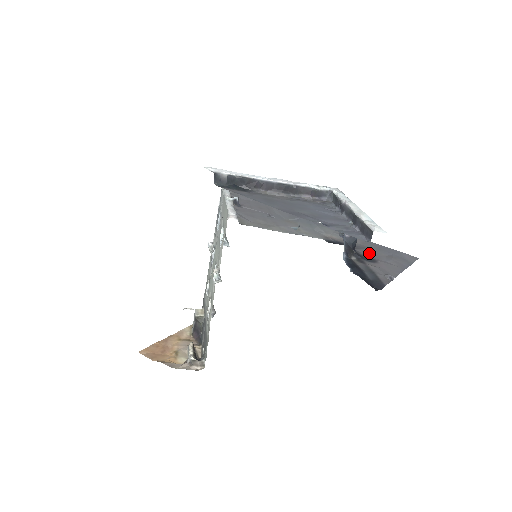
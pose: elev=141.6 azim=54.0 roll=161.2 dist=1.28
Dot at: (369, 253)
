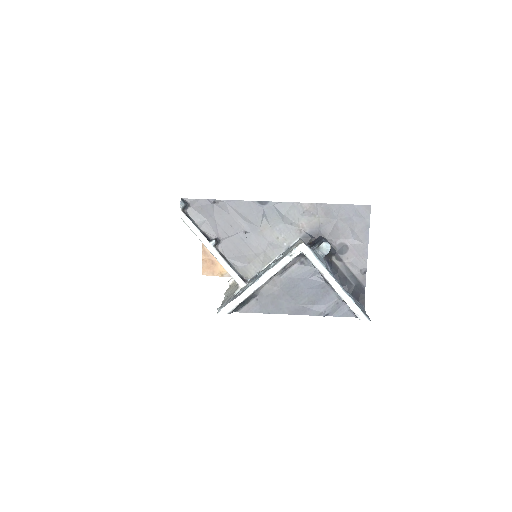
Dot at: (337, 233)
